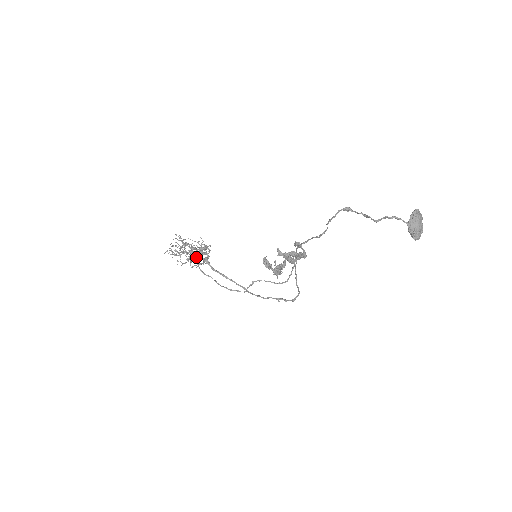
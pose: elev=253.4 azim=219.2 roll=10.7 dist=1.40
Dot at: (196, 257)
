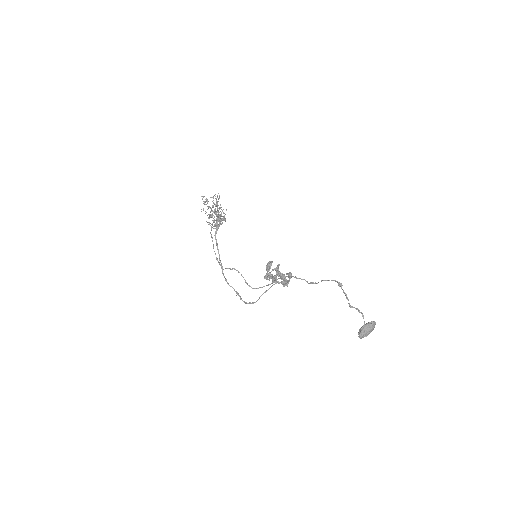
Dot at: (214, 219)
